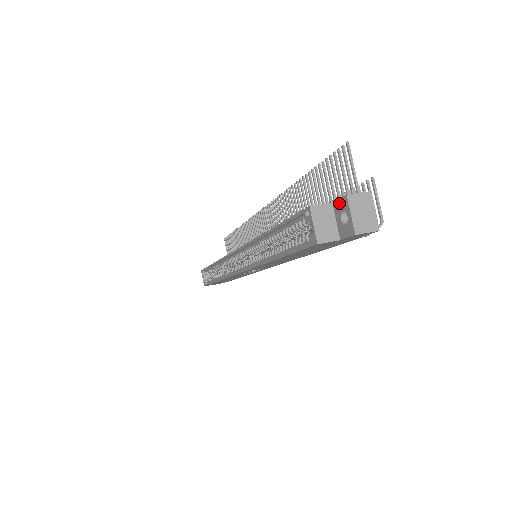
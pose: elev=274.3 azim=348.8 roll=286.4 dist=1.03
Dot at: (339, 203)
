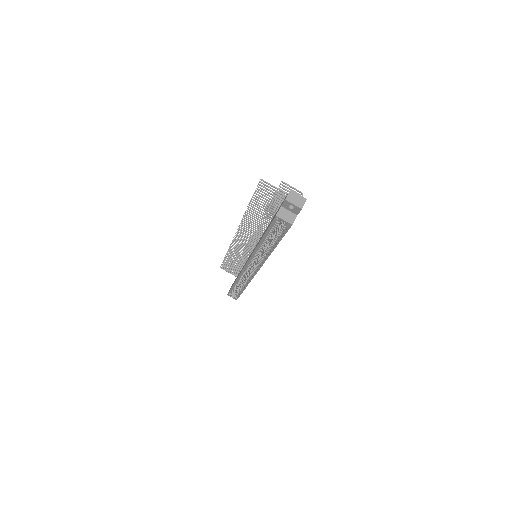
Dot at: (284, 204)
